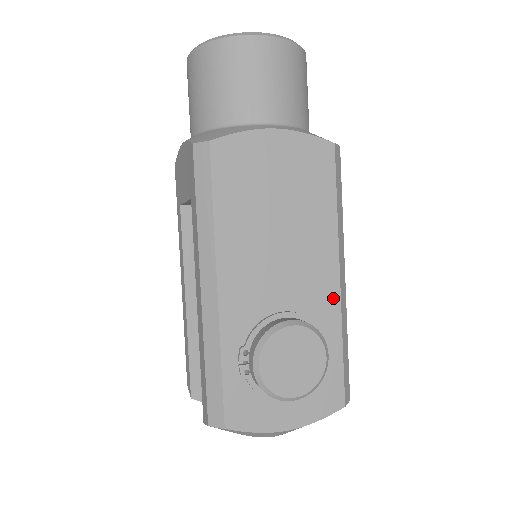
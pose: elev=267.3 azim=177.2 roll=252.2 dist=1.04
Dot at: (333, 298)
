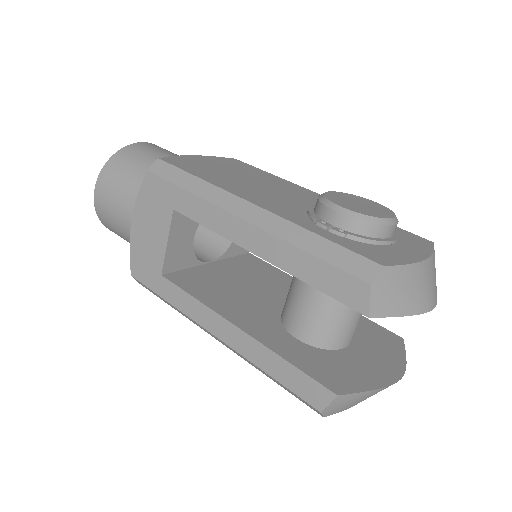
Dot at: occluded
